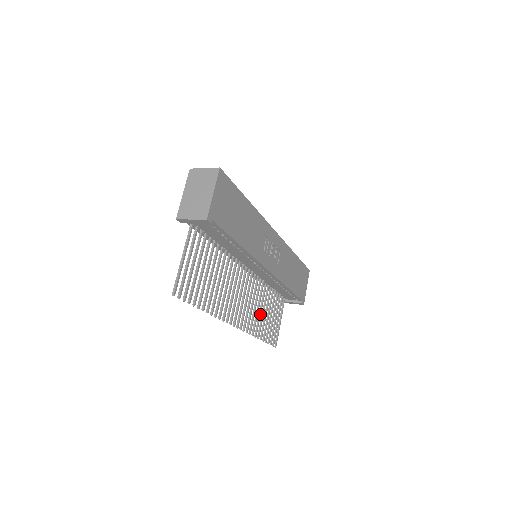
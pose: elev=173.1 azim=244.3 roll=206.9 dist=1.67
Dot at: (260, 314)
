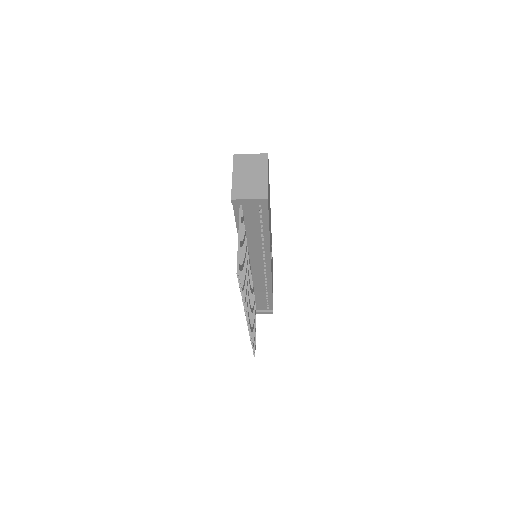
Dot at: (252, 318)
